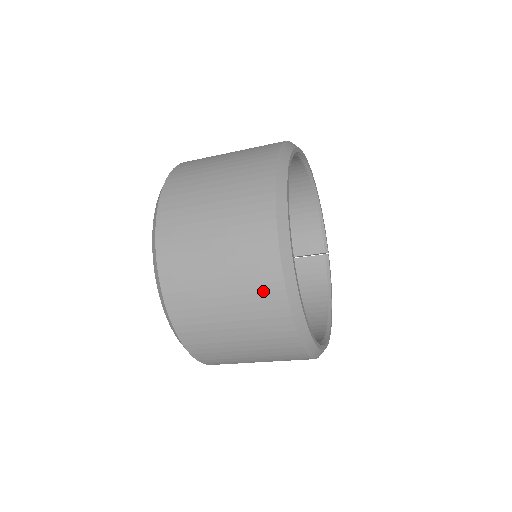
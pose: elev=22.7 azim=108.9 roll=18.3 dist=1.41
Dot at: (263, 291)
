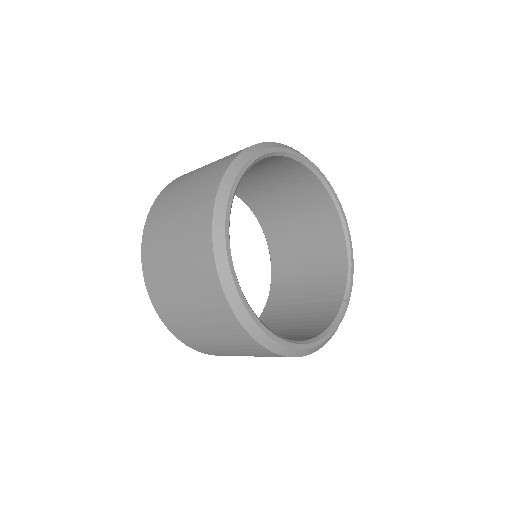
Dot at: (200, 210)
